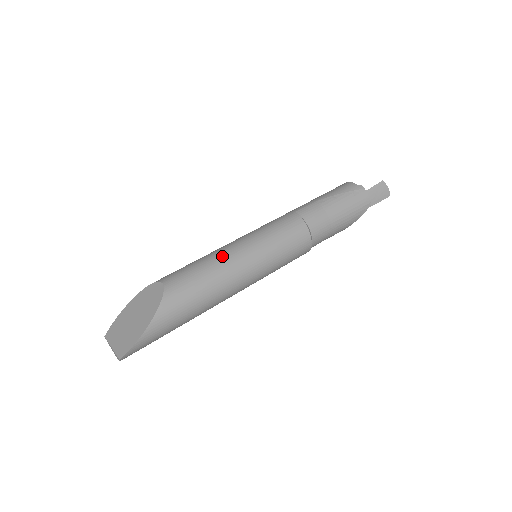
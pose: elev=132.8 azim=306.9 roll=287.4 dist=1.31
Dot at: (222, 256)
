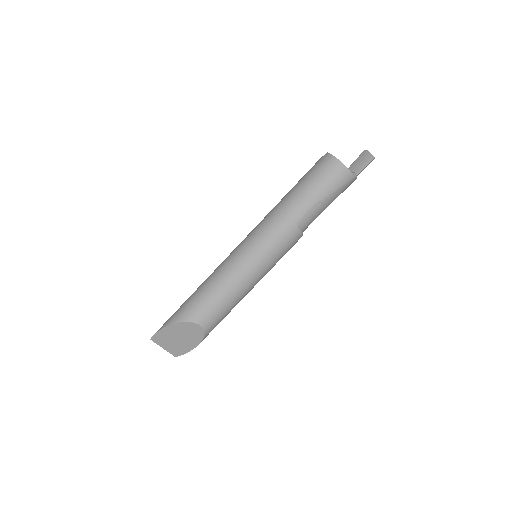
Dot at: (241, 290)
